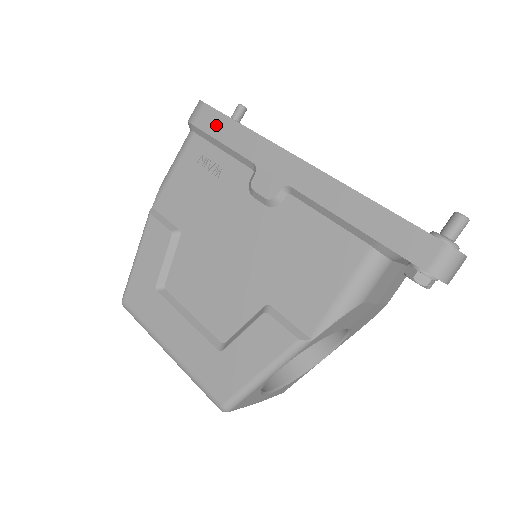
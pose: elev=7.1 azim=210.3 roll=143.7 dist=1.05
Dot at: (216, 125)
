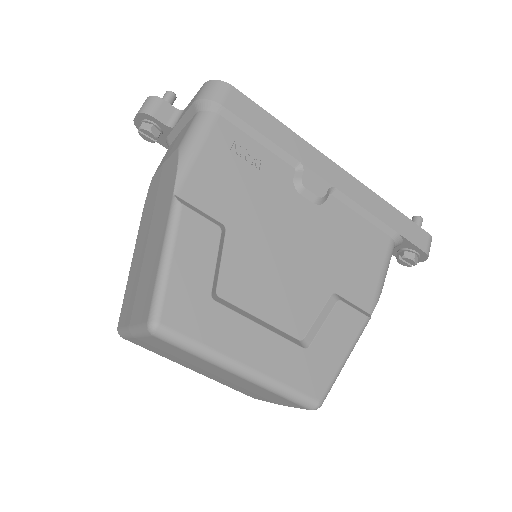
Dot at: (253, 114)
